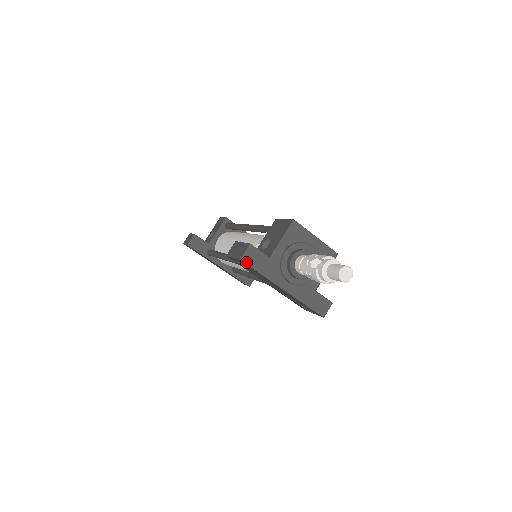
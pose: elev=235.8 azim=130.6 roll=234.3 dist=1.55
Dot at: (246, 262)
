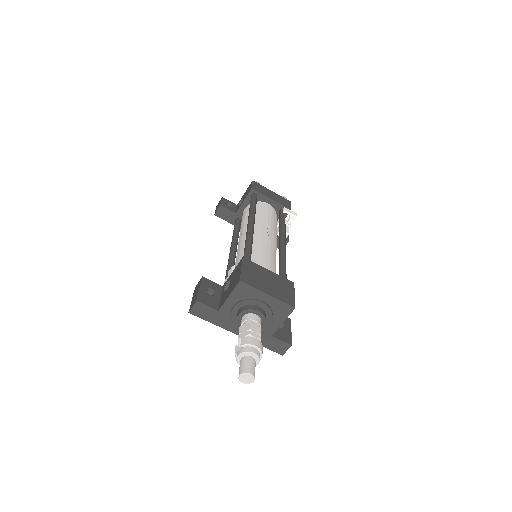
Dot at: (195, 314)
